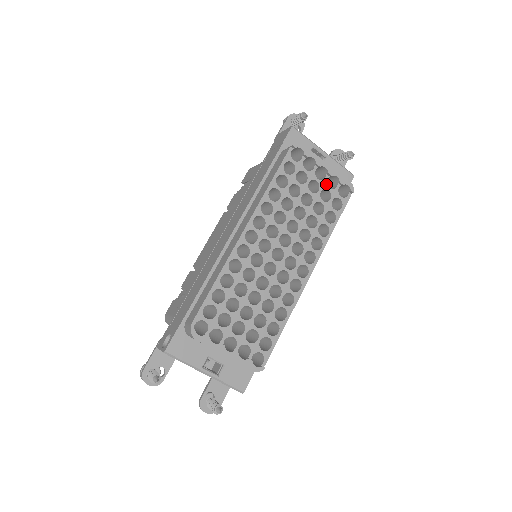
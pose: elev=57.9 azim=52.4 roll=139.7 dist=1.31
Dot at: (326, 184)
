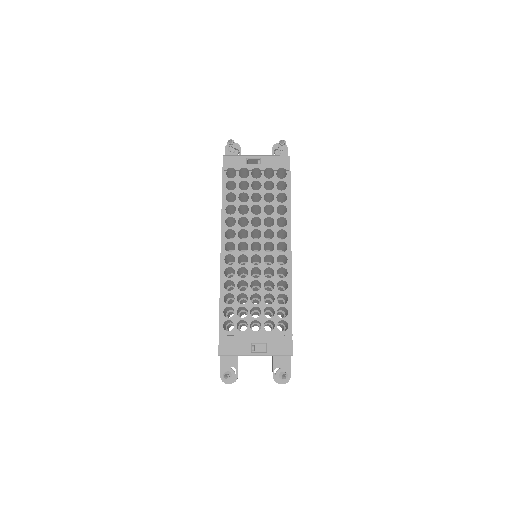
Dot at: (265, 178)
